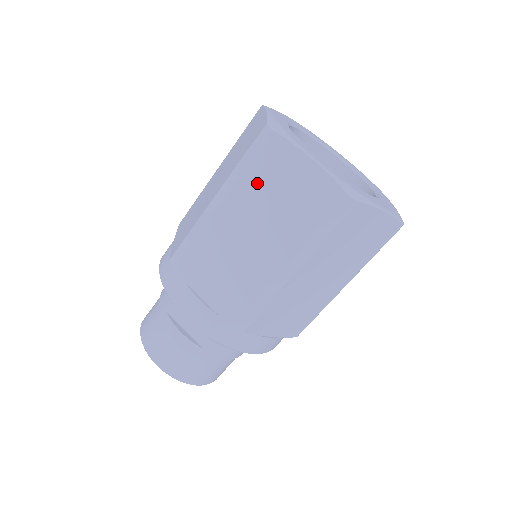
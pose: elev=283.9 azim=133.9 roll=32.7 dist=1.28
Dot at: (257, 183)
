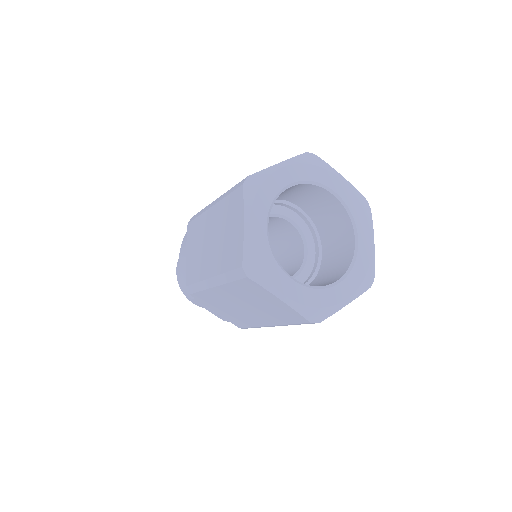
Dot at: (241, 292)
